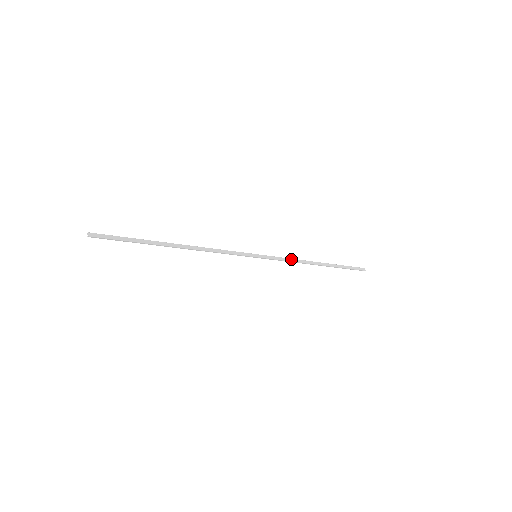
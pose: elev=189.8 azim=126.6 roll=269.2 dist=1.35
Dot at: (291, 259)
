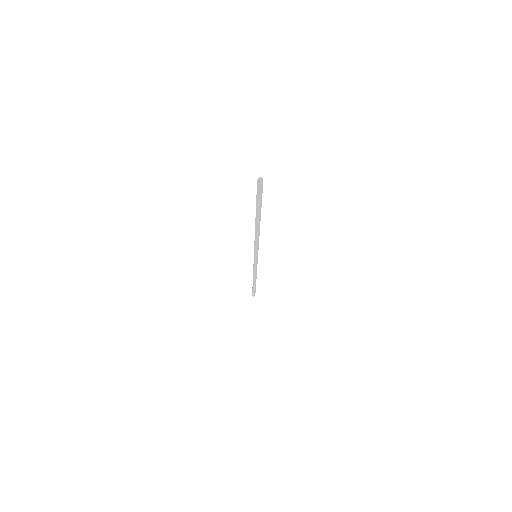
Dot at: occluded
